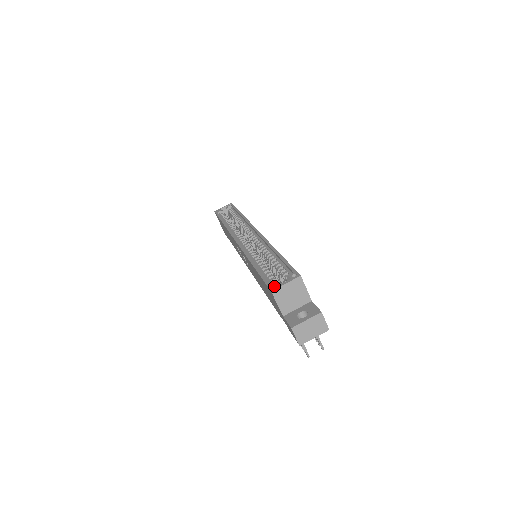
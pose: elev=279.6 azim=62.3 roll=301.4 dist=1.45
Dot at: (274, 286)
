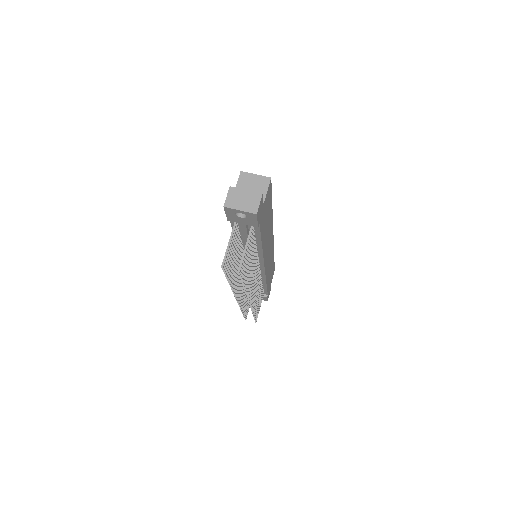
Dot at: (246, 174)
